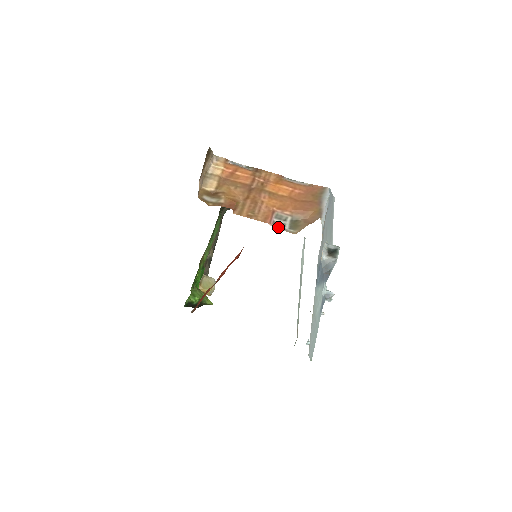
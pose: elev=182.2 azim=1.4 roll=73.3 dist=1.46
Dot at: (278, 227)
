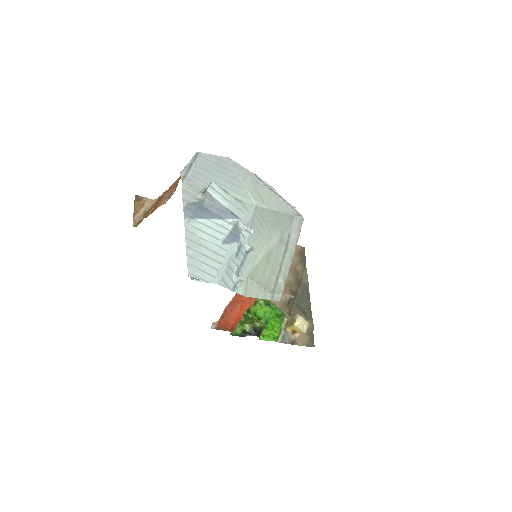
Dot at: occluded
